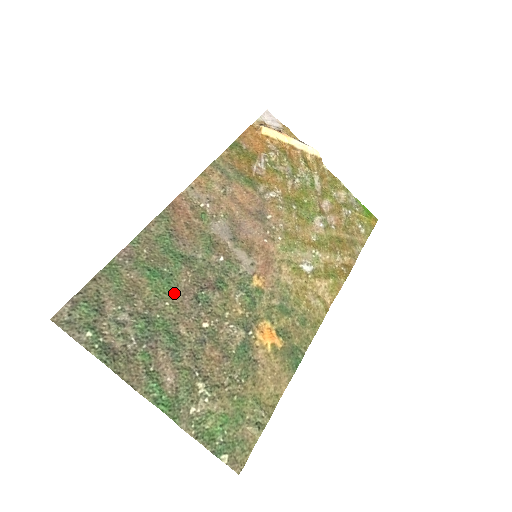
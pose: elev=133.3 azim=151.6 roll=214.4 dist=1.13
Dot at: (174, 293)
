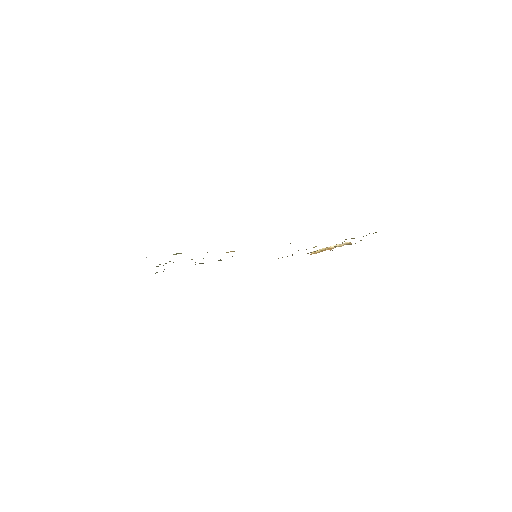
Dot at: occluded
